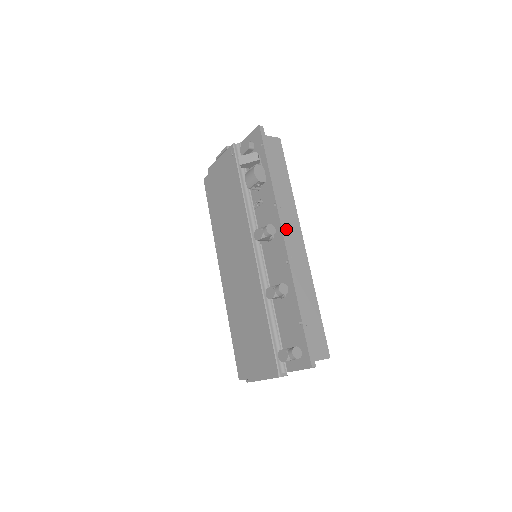
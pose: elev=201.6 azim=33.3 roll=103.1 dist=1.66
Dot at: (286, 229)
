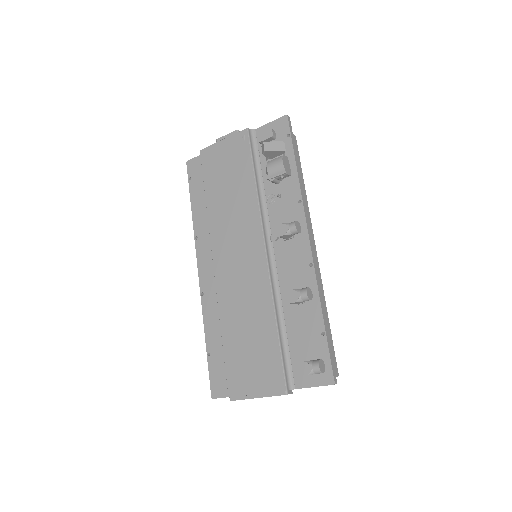
Dot at: occluded
